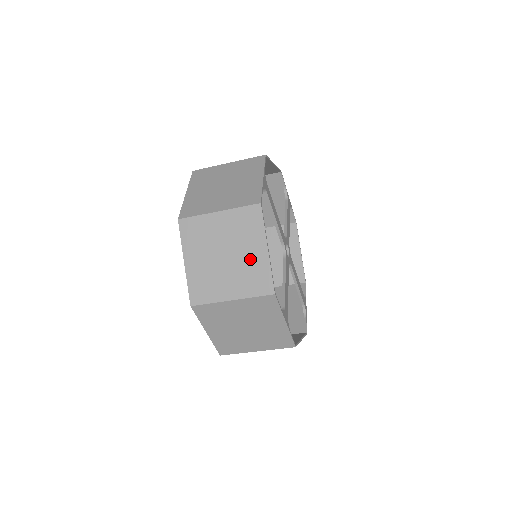
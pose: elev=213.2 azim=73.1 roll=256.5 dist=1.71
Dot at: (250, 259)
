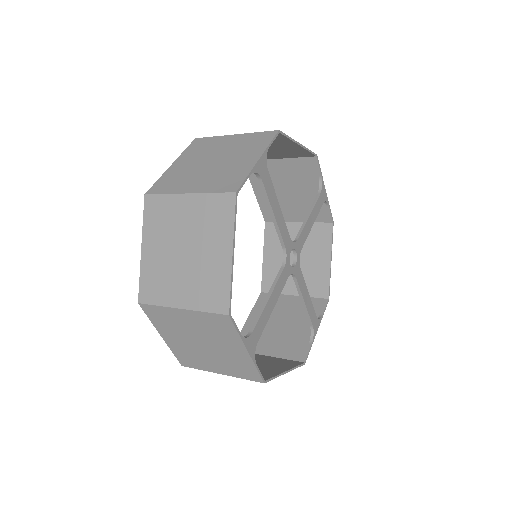
Dot at: occluded
